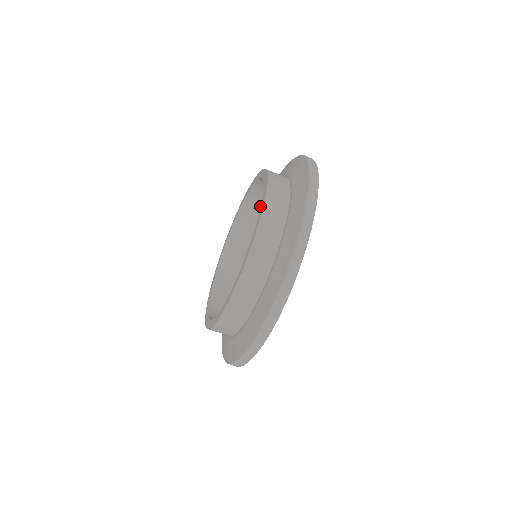
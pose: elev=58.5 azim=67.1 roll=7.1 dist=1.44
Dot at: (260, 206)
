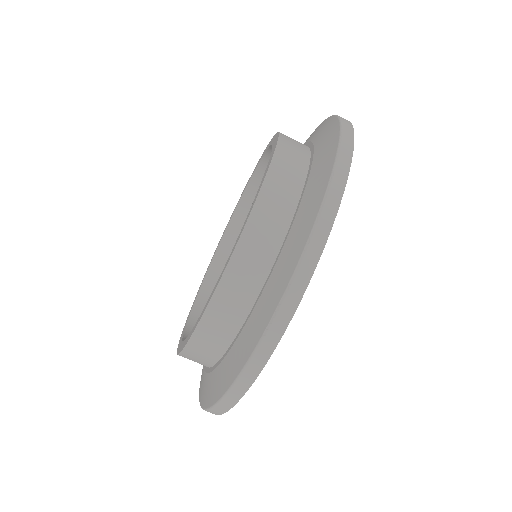
Dot at: occluded
